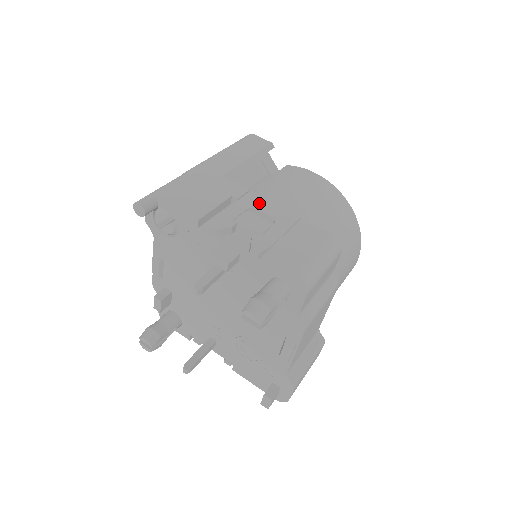
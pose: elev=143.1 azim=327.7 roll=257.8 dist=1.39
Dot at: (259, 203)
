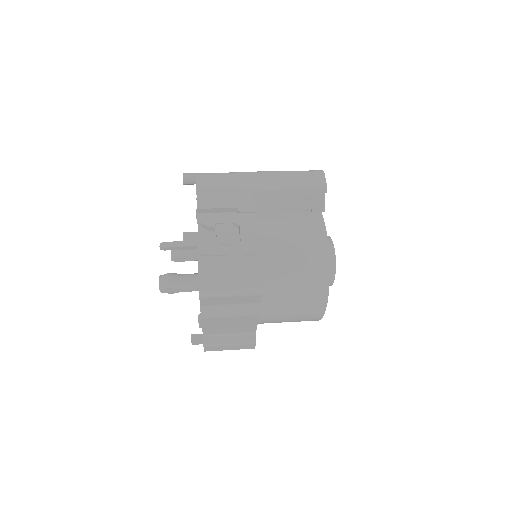
Dot at: (247, 225)
